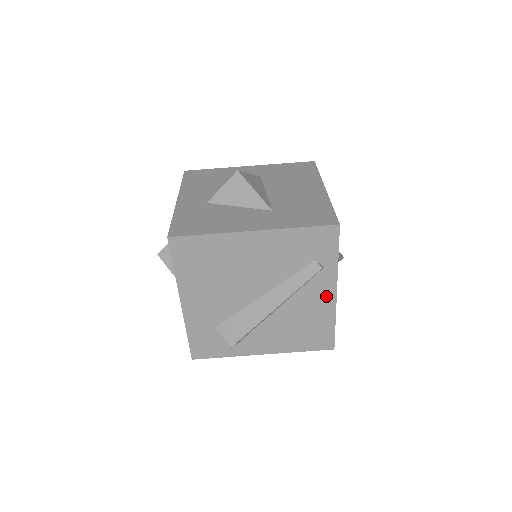
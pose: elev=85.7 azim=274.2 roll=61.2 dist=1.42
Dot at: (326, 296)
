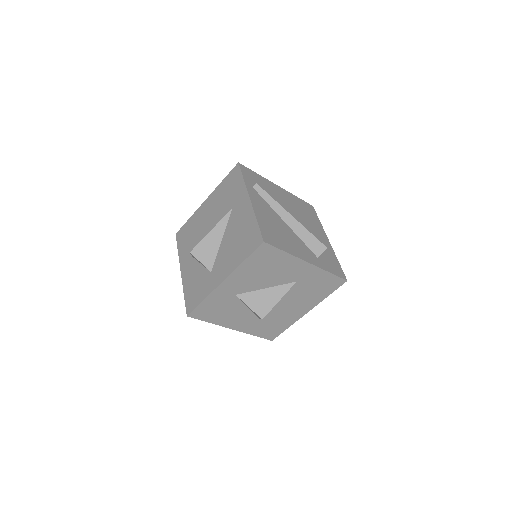
Dot at: occluded
